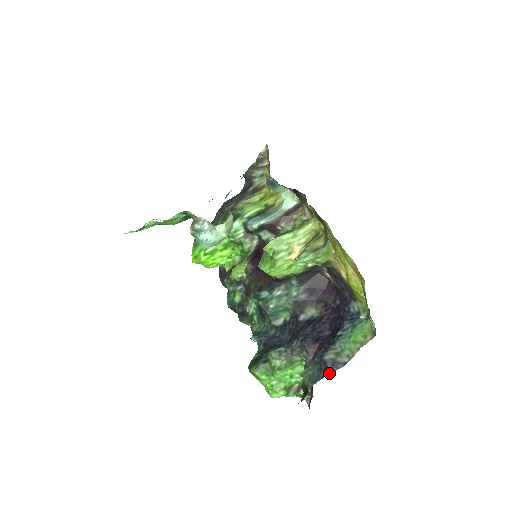
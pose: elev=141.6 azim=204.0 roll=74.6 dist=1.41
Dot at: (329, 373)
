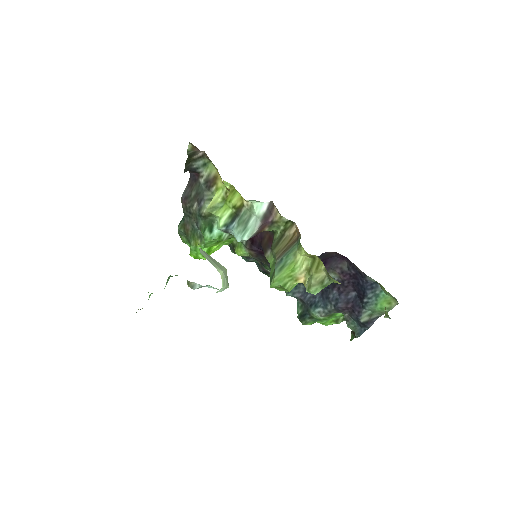
Dot at: occluded
